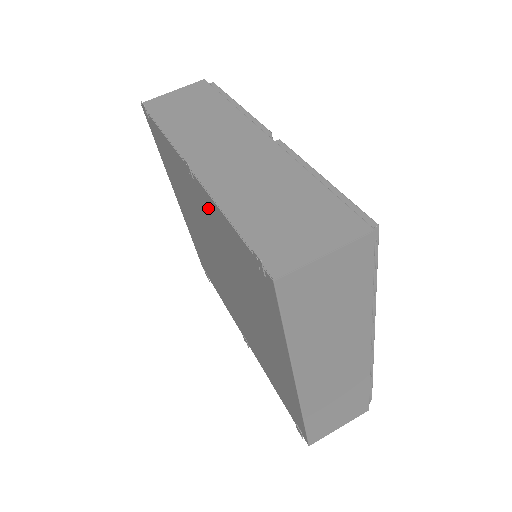
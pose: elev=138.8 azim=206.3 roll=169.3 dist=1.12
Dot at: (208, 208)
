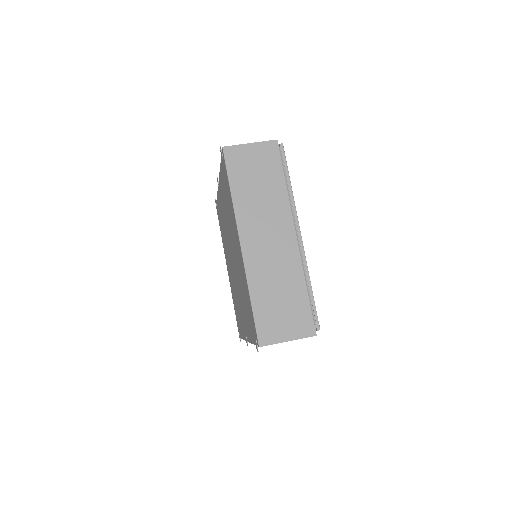
Dot at: occluded
